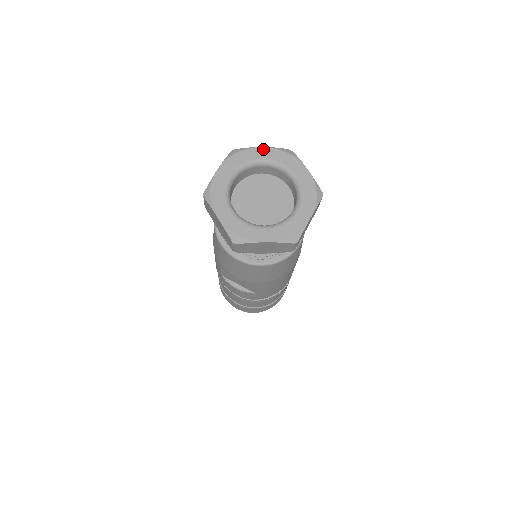
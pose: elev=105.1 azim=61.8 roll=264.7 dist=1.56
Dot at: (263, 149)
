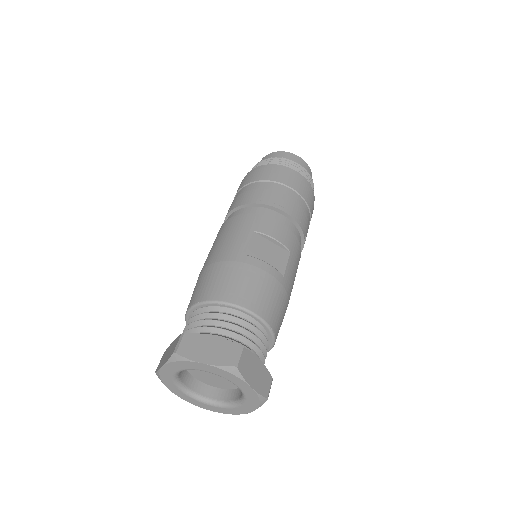
Dot at: (204, 365)
